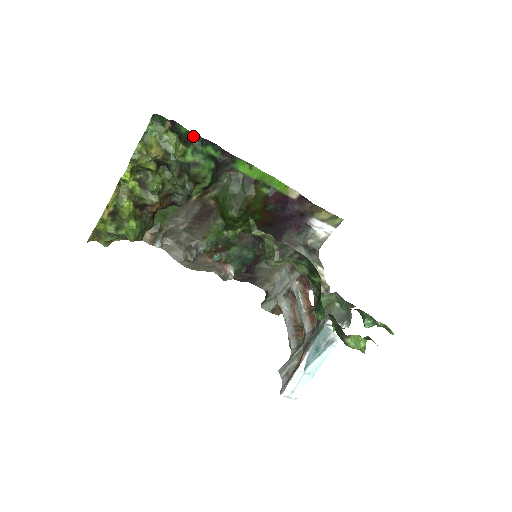
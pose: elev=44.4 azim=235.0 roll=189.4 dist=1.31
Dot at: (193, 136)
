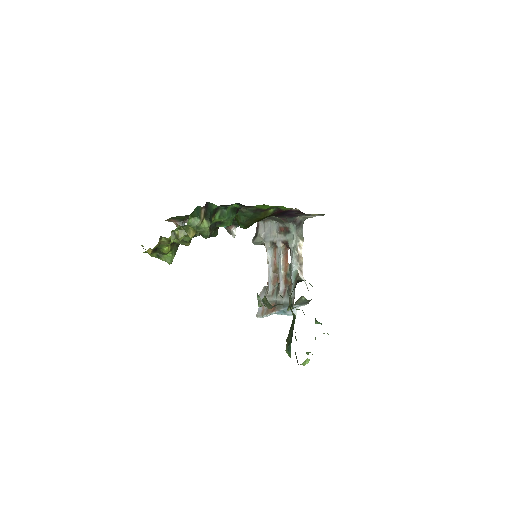
Dot at: (221, 205)
